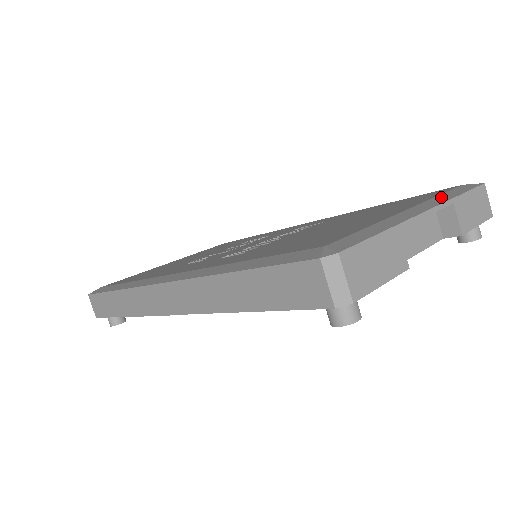
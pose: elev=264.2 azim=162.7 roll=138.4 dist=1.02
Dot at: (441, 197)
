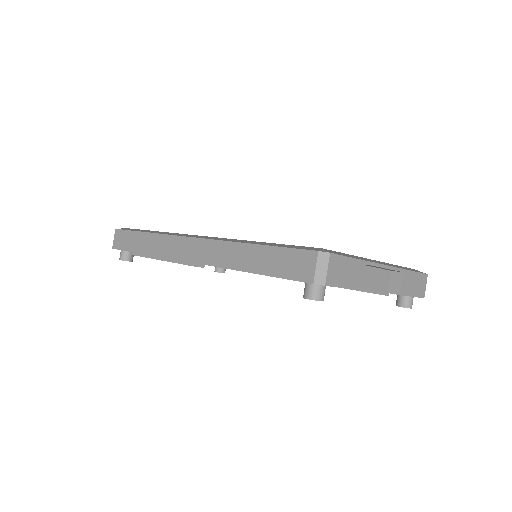
Dot at: (398, 266)
